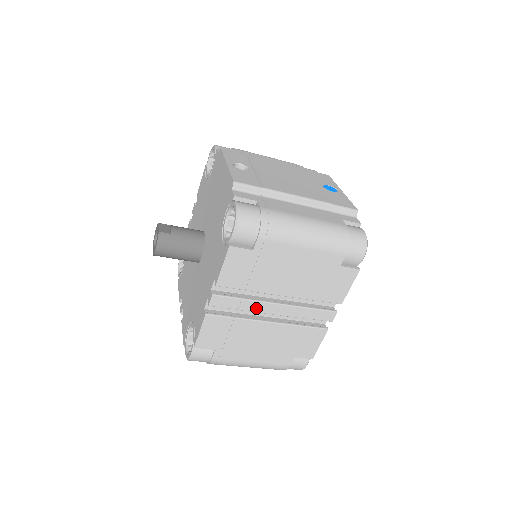
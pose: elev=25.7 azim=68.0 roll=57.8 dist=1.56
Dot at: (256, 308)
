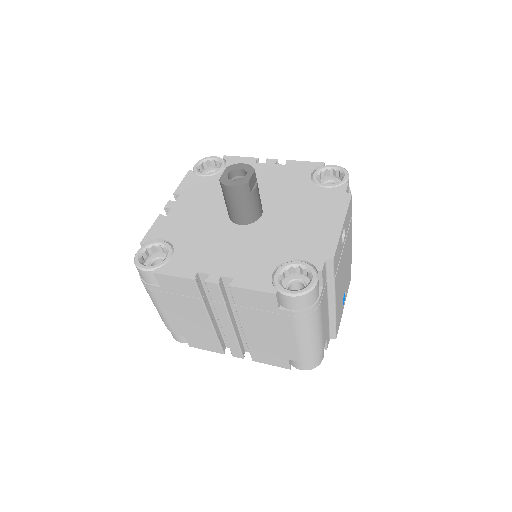
Dot at: (220, 312)
